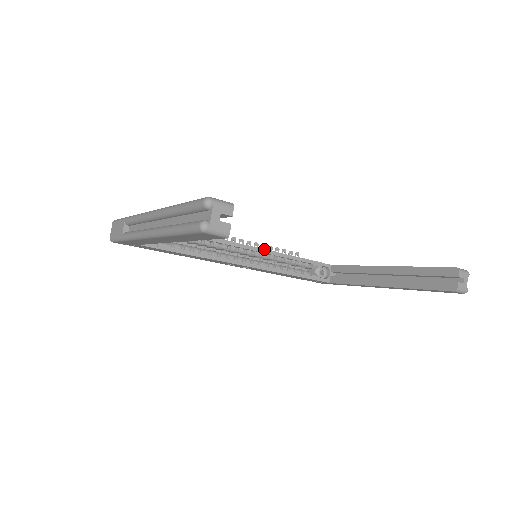
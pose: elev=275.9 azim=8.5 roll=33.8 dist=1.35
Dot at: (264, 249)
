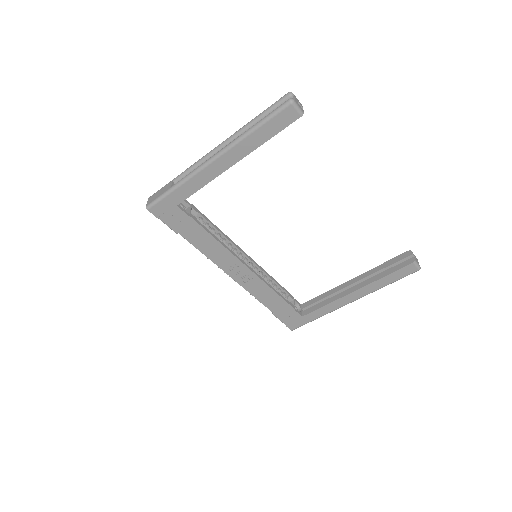
Dot at: (256, 263)
